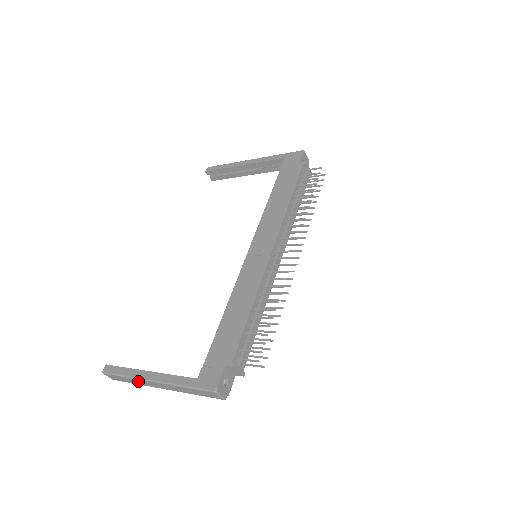
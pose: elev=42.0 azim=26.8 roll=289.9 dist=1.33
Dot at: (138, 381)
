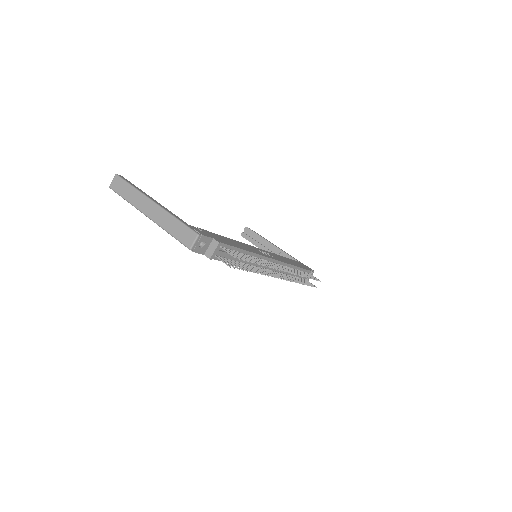
Dot at: (137, 196)
